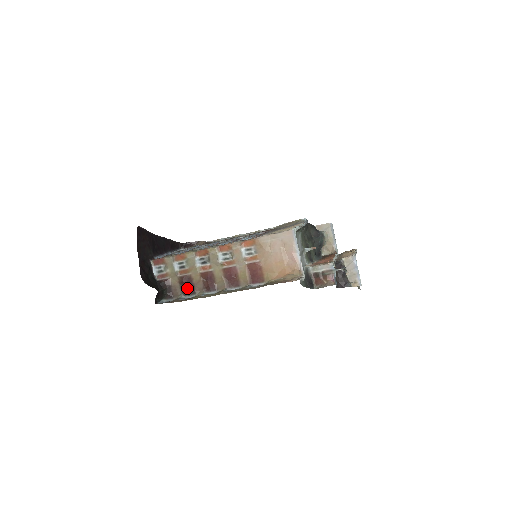
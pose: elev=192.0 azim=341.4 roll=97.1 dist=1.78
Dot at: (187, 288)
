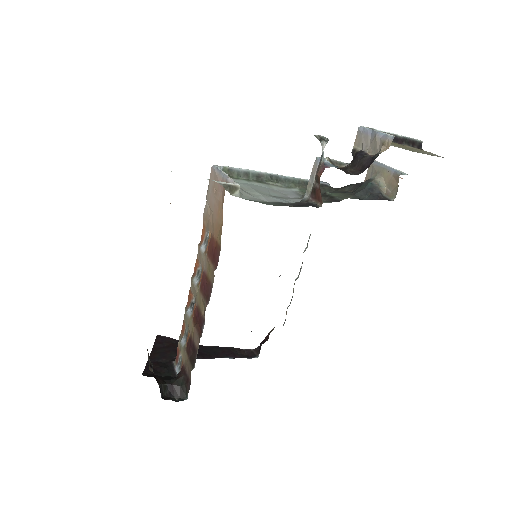
Dot at: (193, 355)
